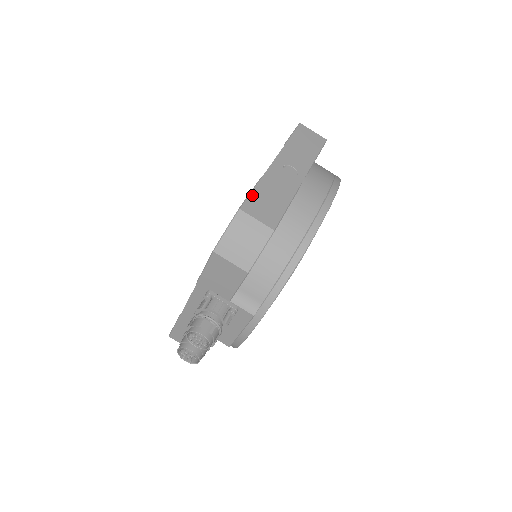
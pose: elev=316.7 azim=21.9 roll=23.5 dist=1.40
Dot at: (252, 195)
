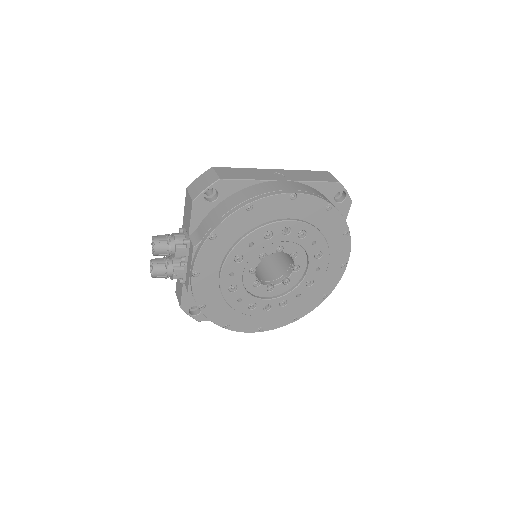
Dot at: (231, 168)
